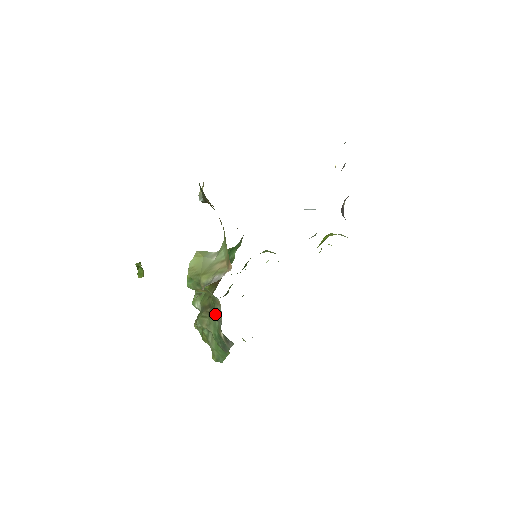
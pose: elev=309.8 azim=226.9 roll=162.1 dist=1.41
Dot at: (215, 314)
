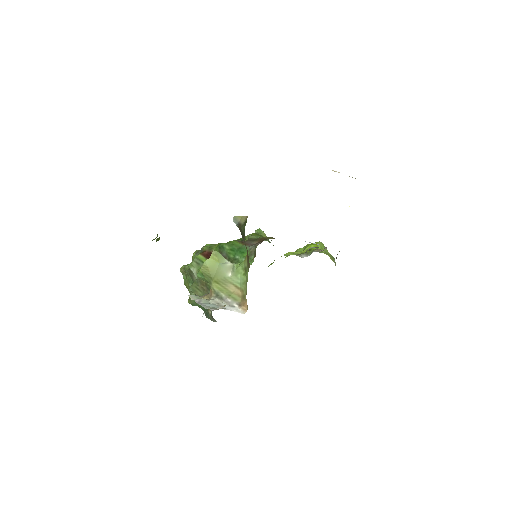
Dot at: occluded
